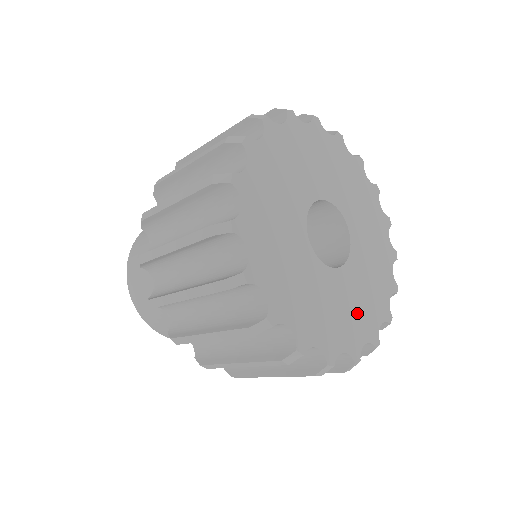
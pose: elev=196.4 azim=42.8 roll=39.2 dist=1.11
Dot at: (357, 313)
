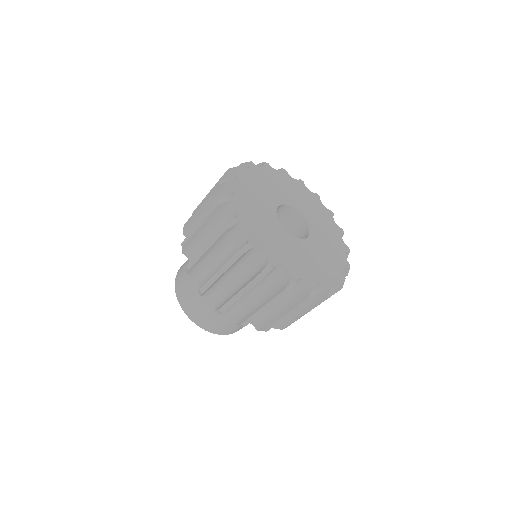
Dot at: (288, 256)
